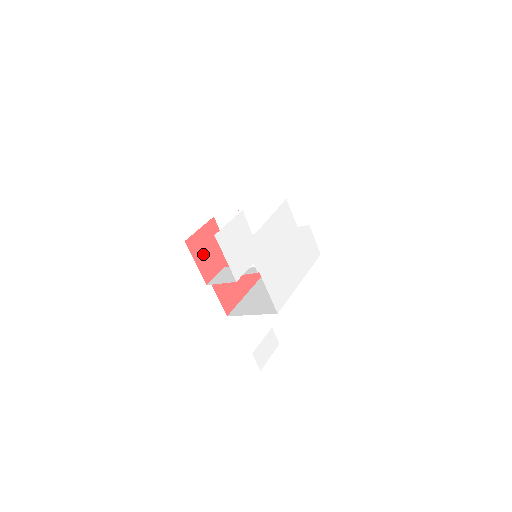
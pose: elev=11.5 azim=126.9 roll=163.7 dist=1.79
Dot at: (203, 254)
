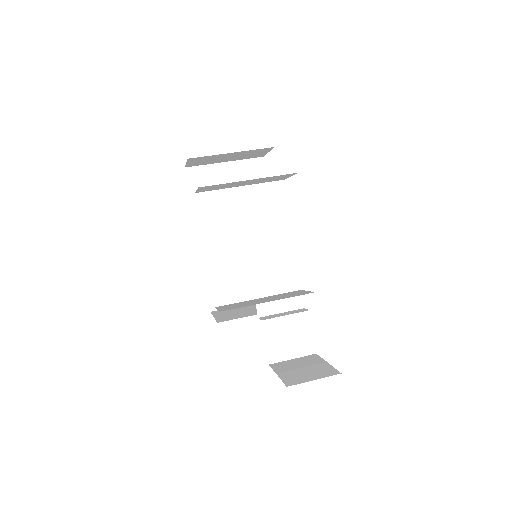
Dot at: occluded
